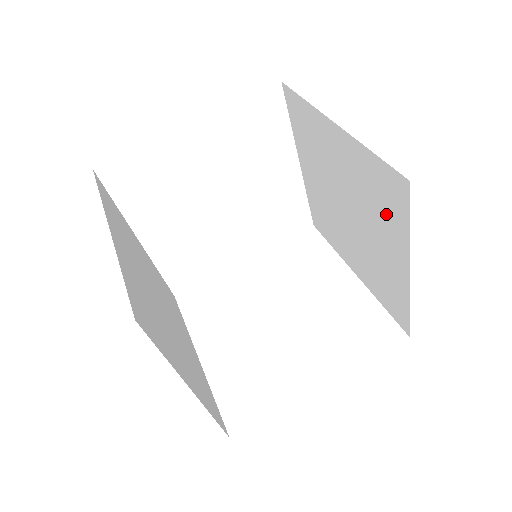
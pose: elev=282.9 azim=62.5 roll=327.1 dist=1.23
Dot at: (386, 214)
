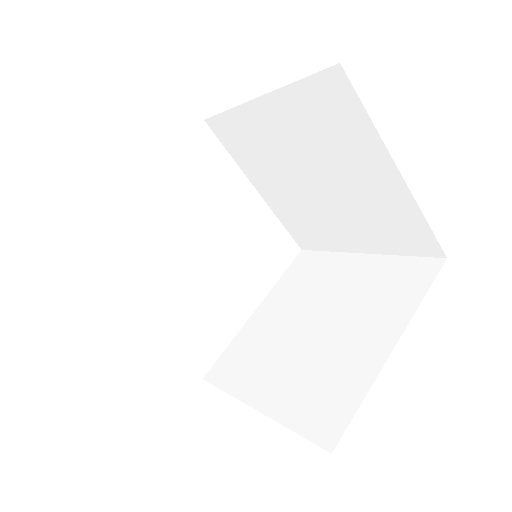
Dot at: (344, 132)
